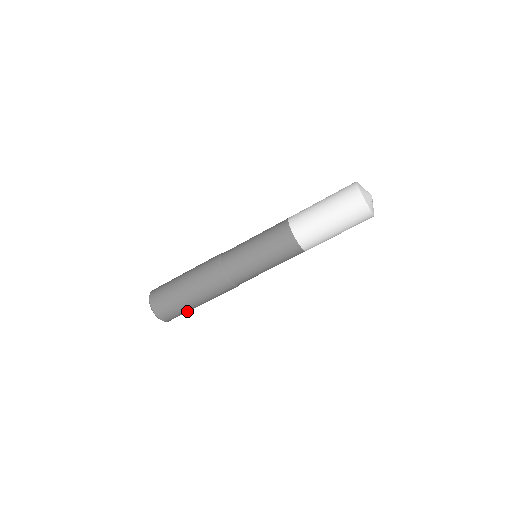
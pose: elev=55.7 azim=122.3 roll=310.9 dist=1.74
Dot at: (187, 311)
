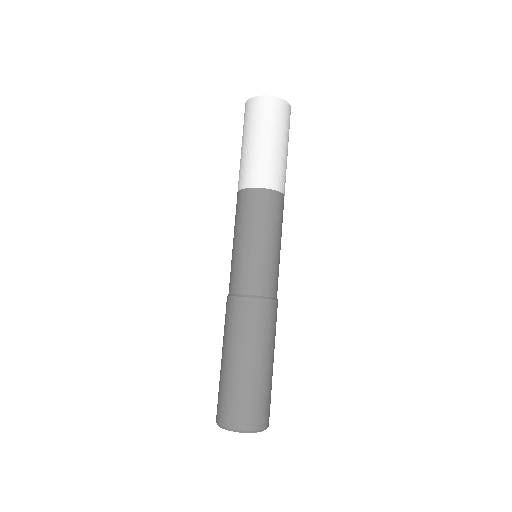
Dot at: (249, 389)
